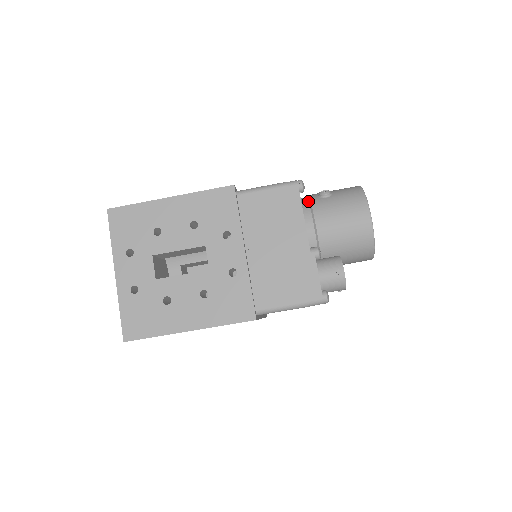
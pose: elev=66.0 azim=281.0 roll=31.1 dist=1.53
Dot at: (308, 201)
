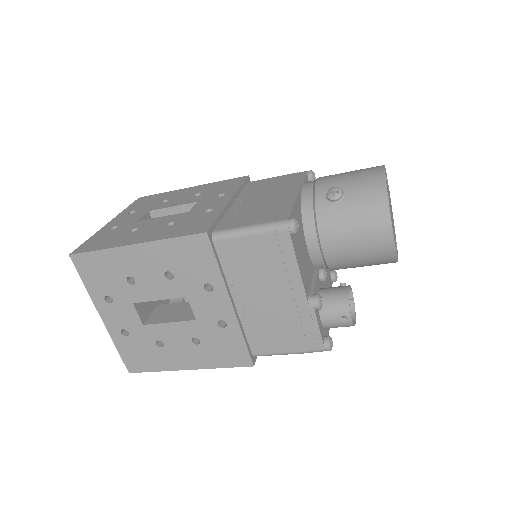
Dot at: (312, 205)
